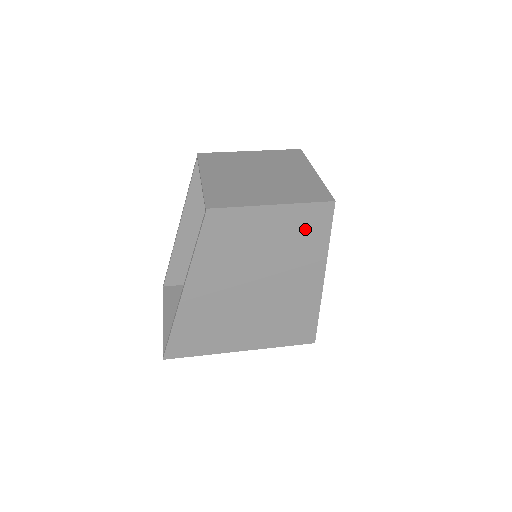
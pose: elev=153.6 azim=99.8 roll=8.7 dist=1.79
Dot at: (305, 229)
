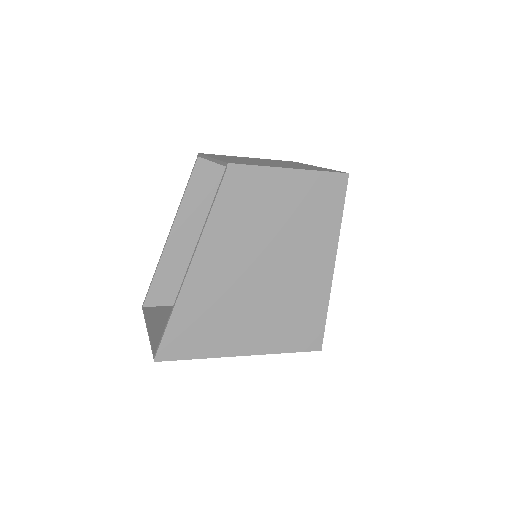
Dot at: (320, 201)
